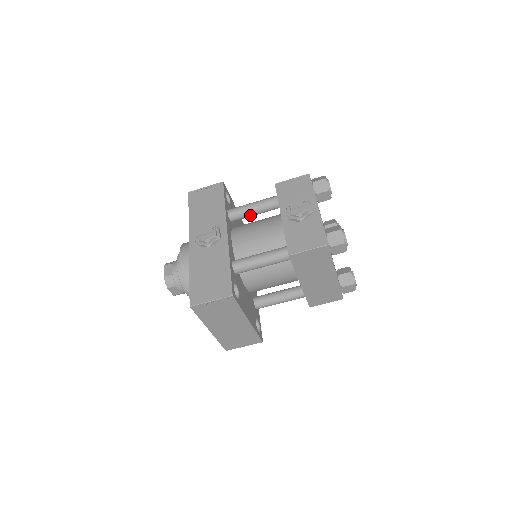
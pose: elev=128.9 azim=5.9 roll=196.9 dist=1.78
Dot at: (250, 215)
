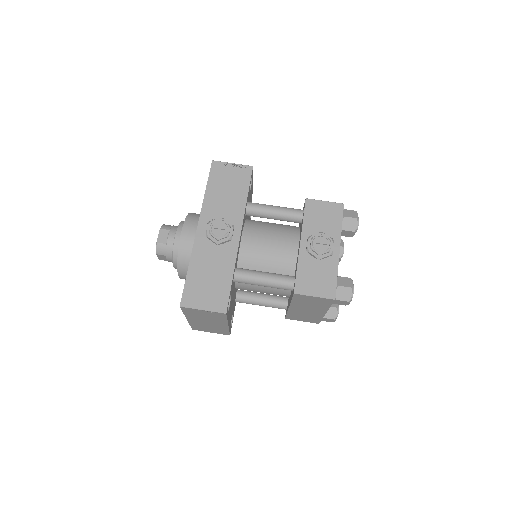
Dot at: (268, 218)
